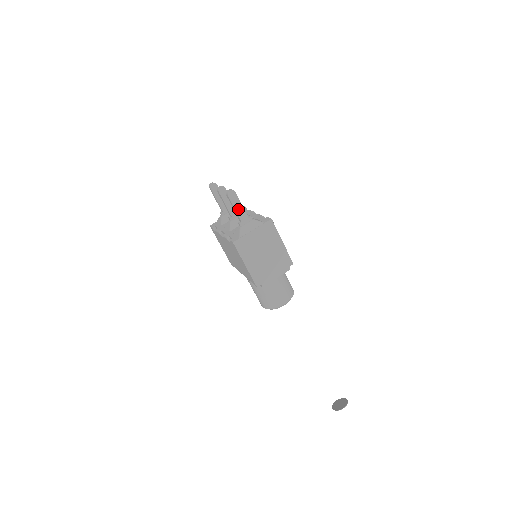
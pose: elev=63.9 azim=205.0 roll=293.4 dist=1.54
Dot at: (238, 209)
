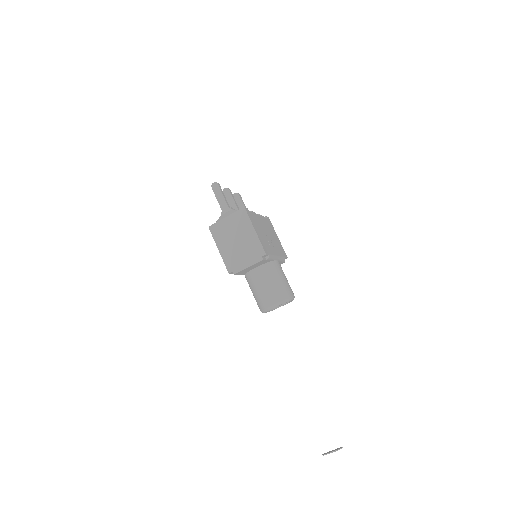
Dot at: (220, 199)
